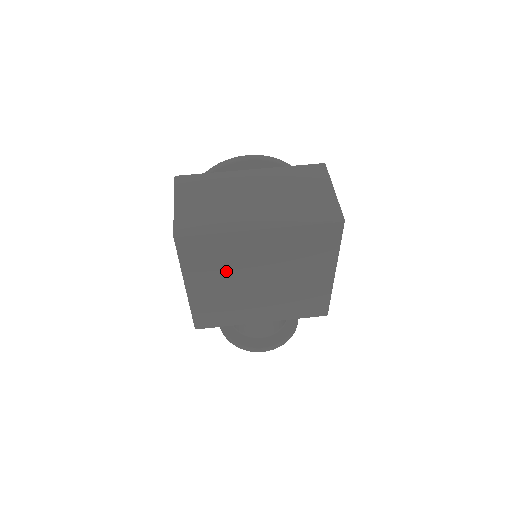
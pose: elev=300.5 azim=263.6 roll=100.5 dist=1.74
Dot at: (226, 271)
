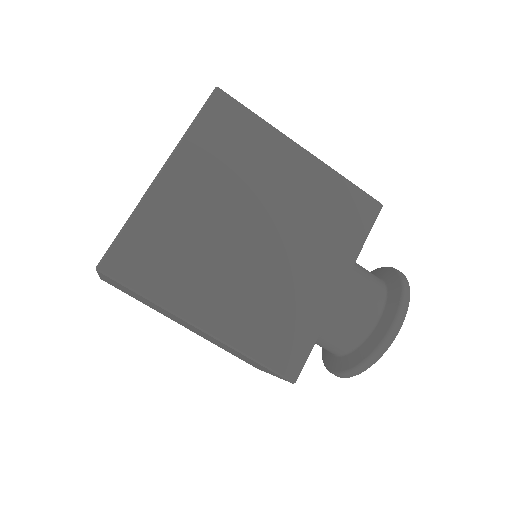
Dot at: (204, 258)
